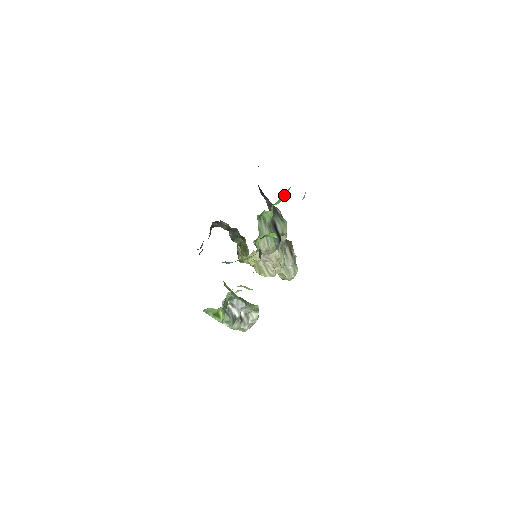
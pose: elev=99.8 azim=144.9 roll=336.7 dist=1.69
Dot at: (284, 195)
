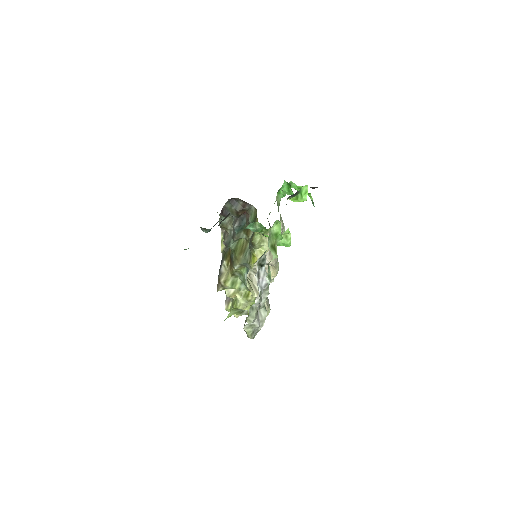
Dot at: occluded
